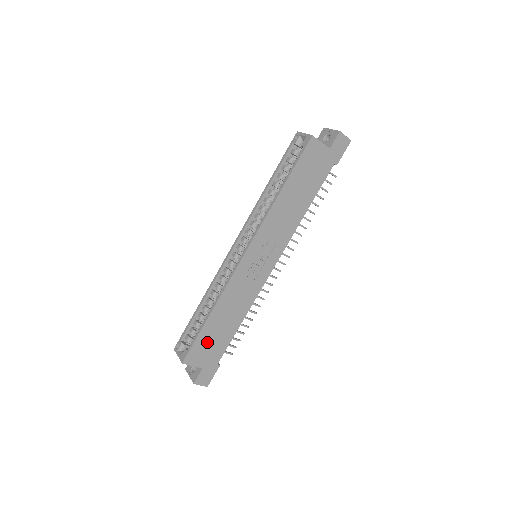
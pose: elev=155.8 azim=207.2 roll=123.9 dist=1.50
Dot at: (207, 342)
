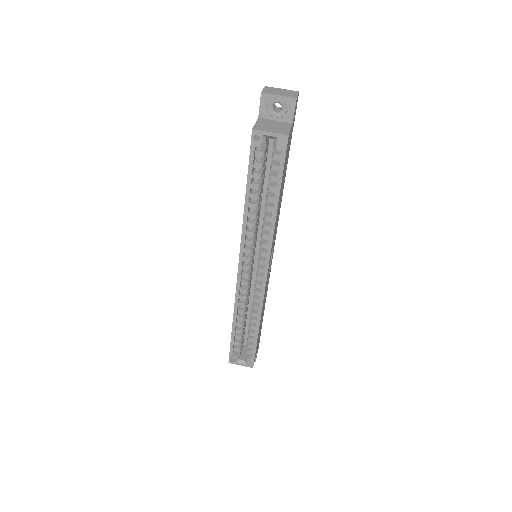
Dot at: occluded
